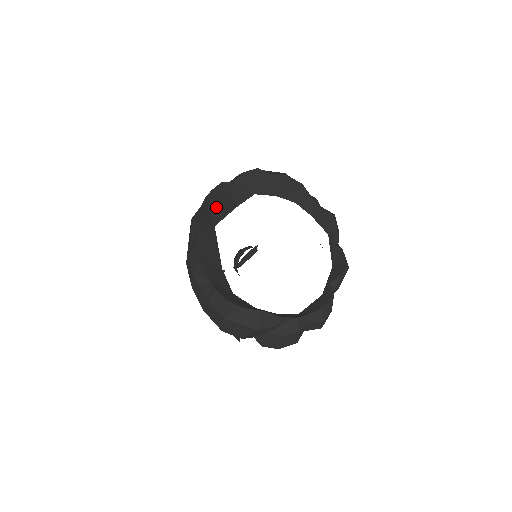
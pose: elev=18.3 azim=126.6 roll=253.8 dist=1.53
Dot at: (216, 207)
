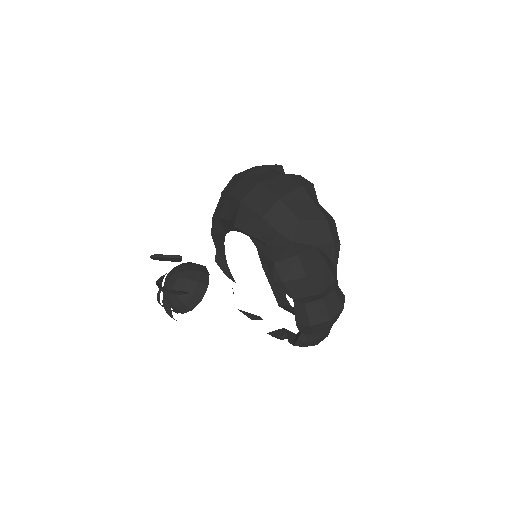
Dot at: occluded
